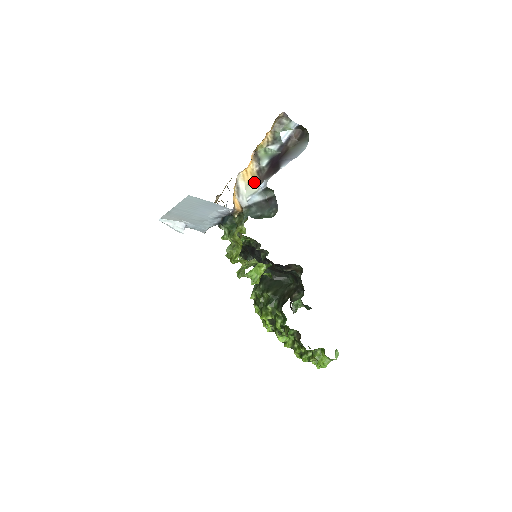
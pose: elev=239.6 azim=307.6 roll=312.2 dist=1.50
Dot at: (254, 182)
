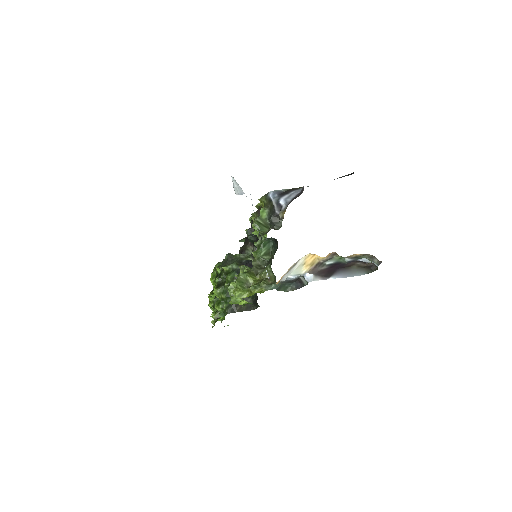
Dot at: (308, 267)
